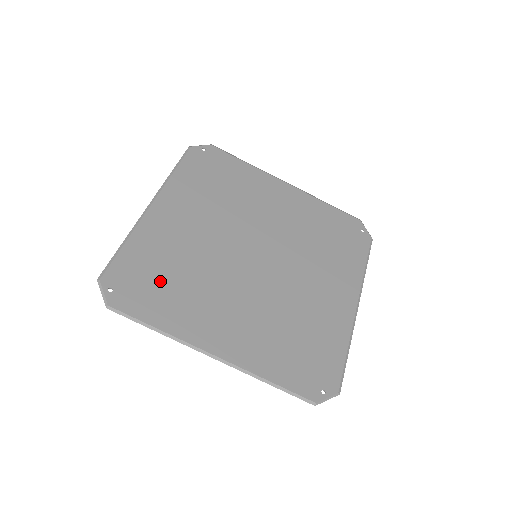
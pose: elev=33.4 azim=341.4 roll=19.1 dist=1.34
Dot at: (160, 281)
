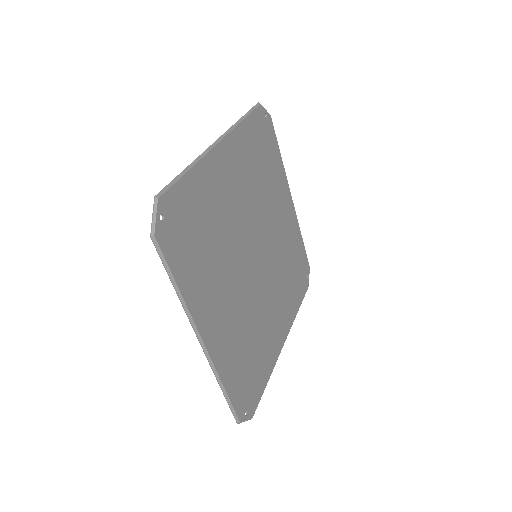
Dot at: (197, 236)
